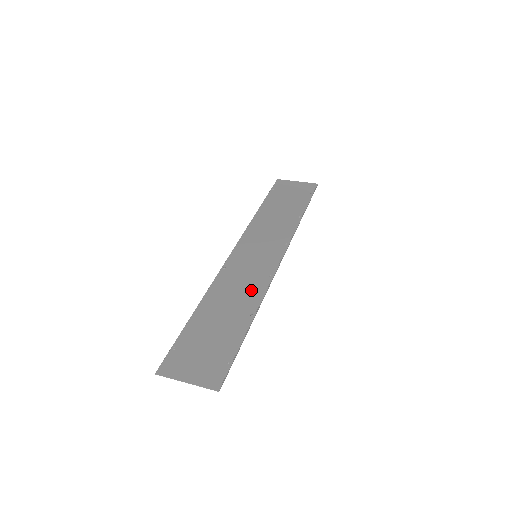
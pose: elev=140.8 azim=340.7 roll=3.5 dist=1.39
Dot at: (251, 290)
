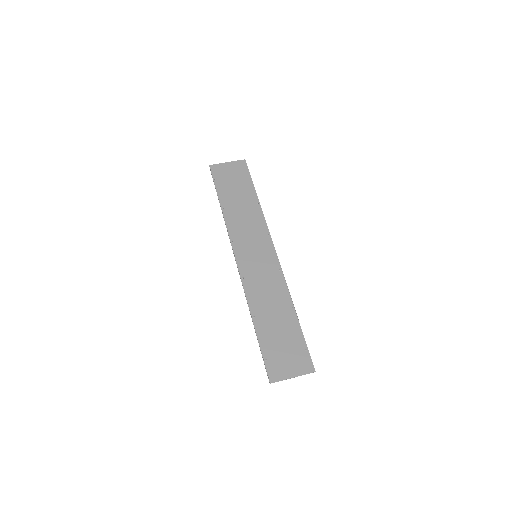
Dot at: (277, 288)
